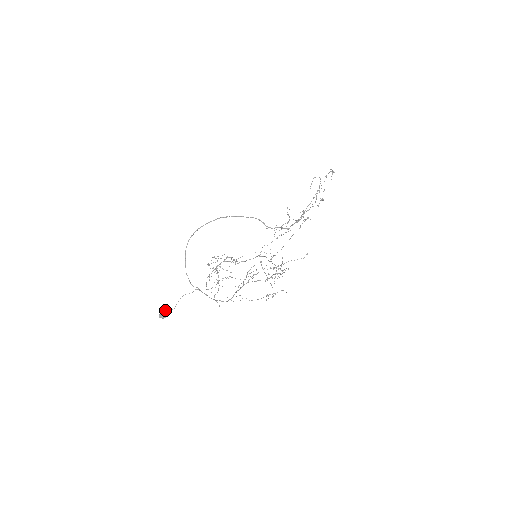
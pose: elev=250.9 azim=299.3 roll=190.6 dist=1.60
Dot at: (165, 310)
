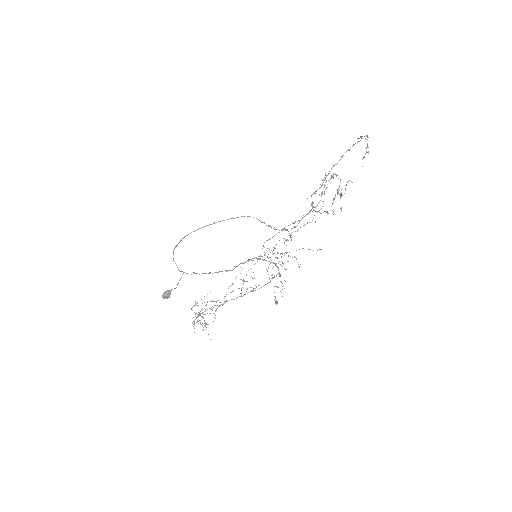
Dot at: (167, 292)
